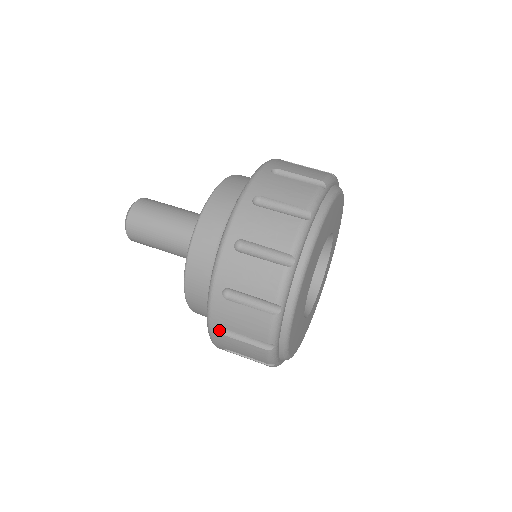
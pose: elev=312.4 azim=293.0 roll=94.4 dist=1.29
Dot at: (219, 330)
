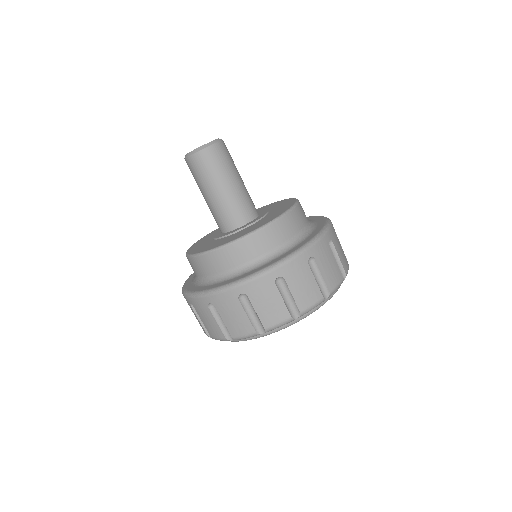
Dot at: (191, 303)
